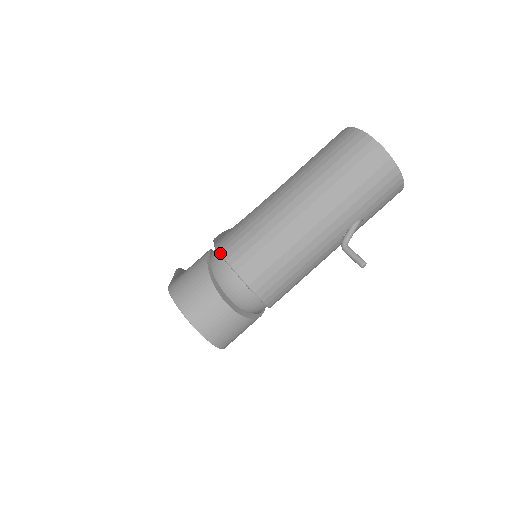
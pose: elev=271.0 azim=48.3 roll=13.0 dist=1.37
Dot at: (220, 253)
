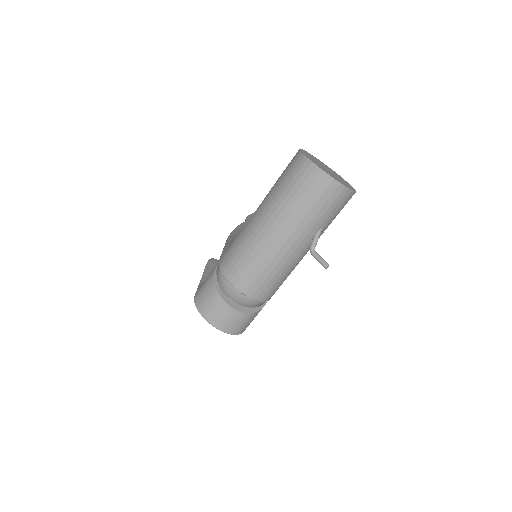
Dot at: (221, 272)
